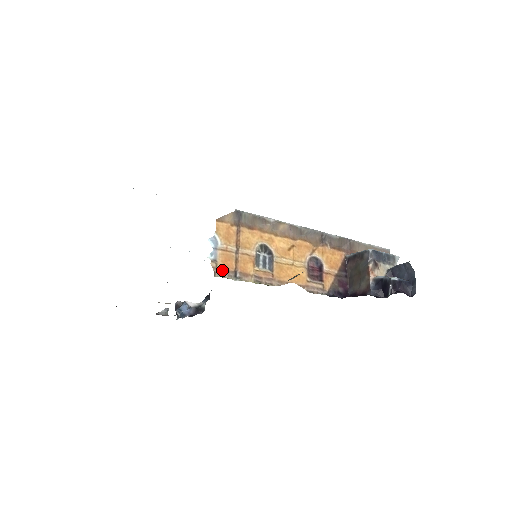
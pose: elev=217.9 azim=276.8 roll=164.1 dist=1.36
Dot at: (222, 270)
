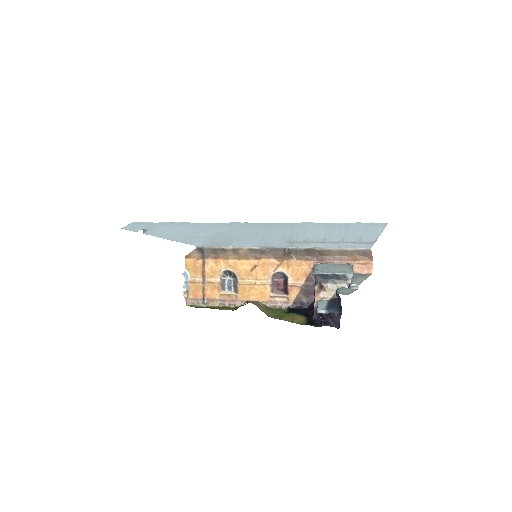
Dot at: (192, 299)
